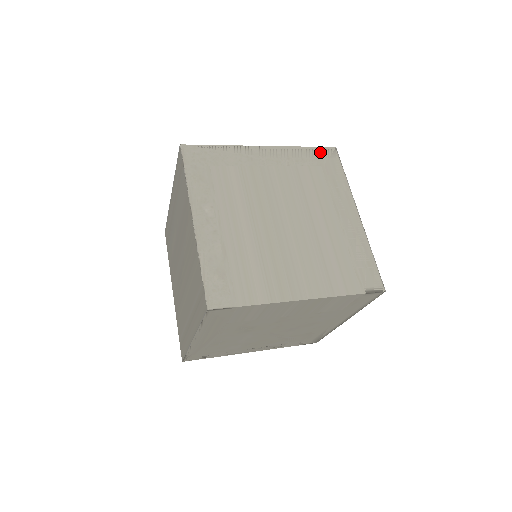
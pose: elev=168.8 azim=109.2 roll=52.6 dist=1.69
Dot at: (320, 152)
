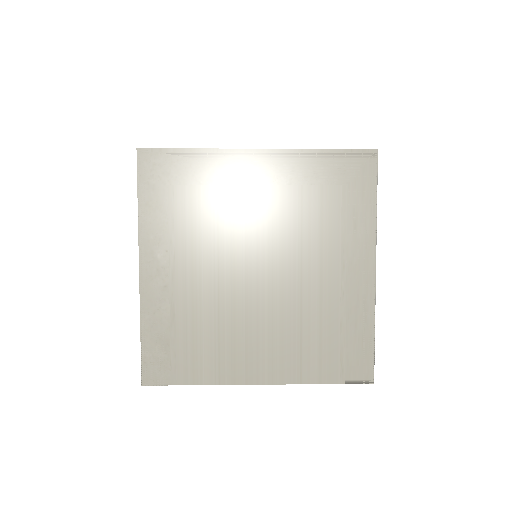
Dot at: (348, 159)
